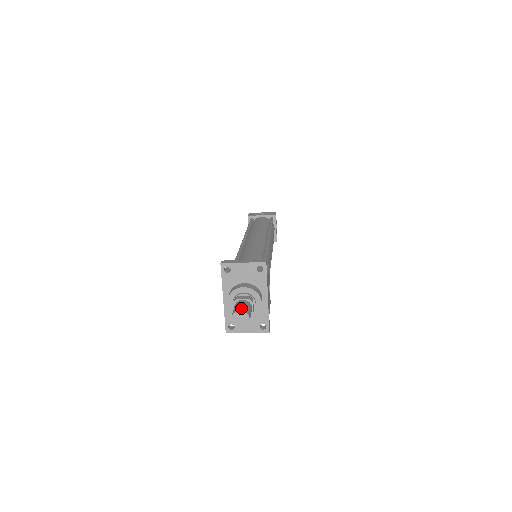
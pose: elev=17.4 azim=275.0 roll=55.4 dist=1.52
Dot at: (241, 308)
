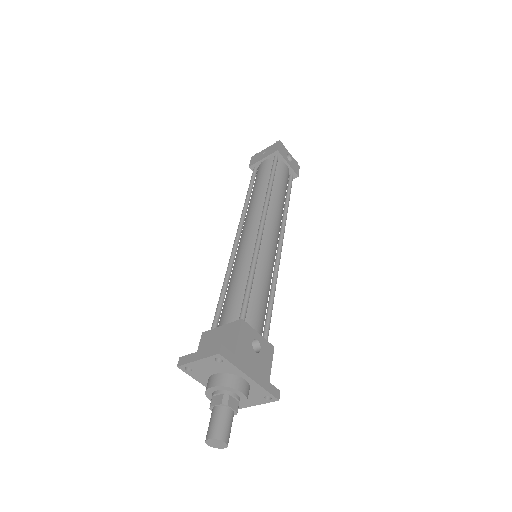
Dot at: (211, 431)
